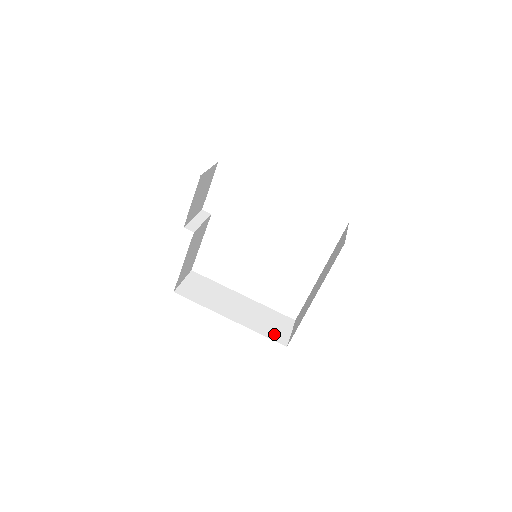
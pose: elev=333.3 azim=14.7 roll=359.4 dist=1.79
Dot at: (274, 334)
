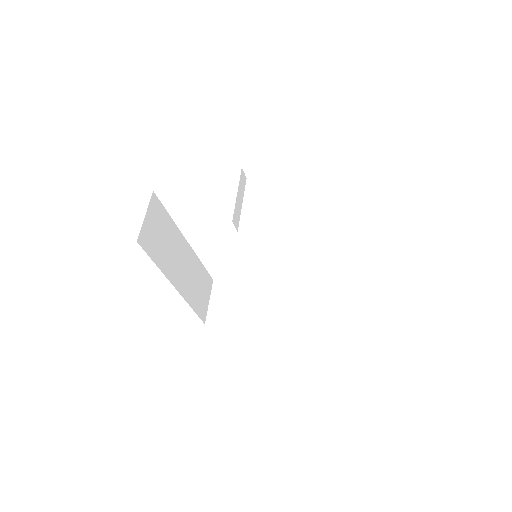
Dot at: (200, 306)
